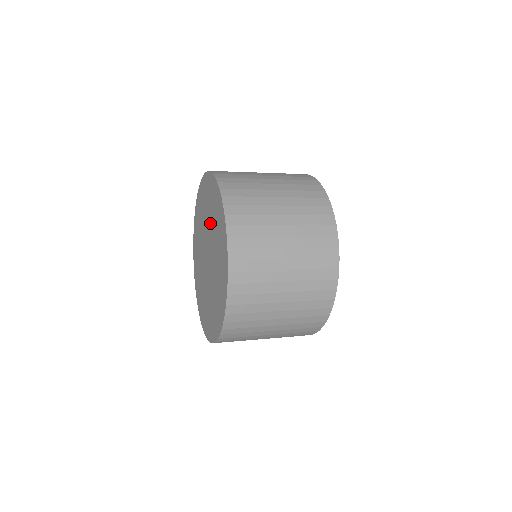
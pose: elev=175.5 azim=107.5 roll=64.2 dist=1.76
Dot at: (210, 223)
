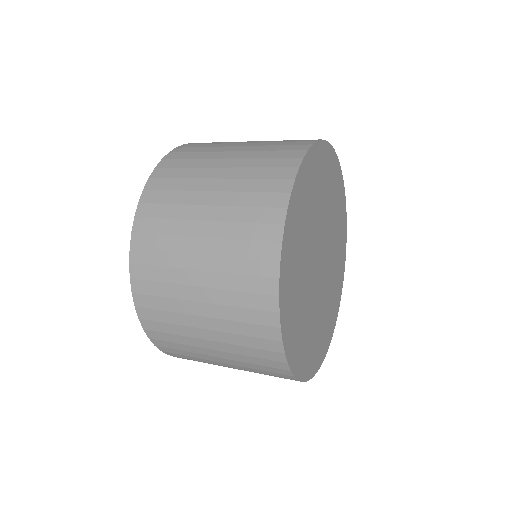
Dot at: occluded
